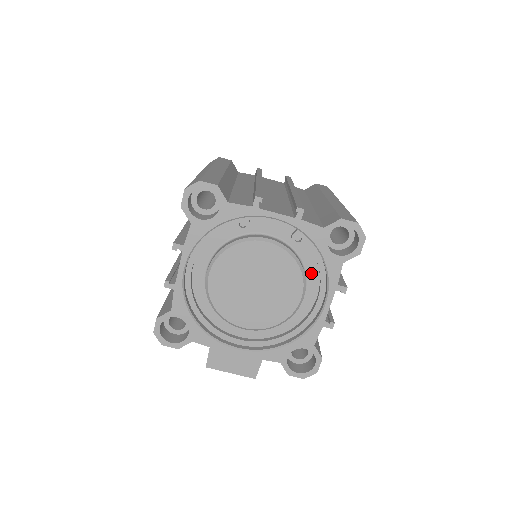
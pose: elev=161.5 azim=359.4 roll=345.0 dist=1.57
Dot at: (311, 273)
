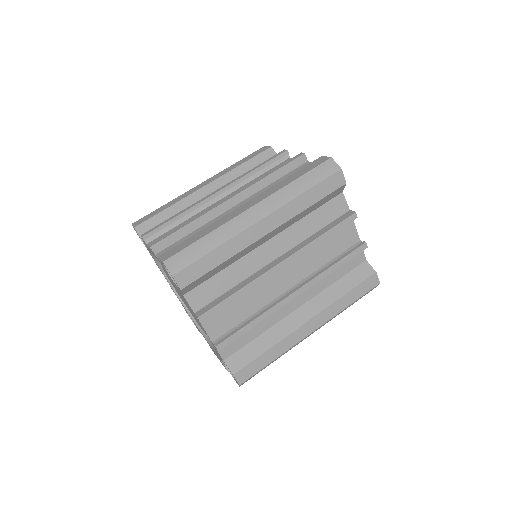
Dot at: occluded
